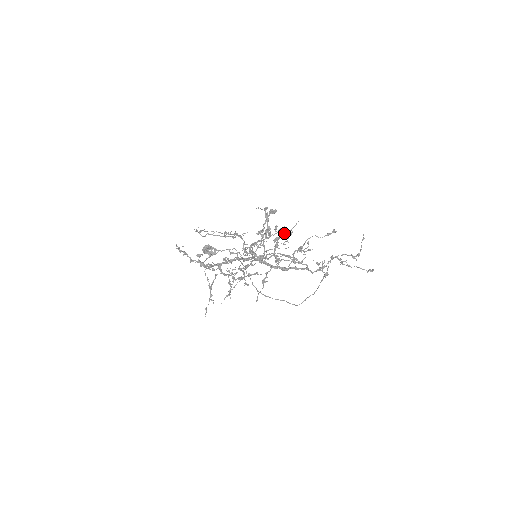
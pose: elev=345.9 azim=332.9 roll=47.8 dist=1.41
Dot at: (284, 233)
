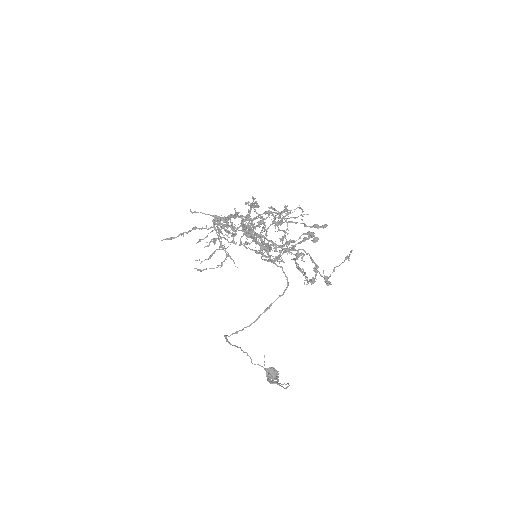
Dot at: (285, 209)
